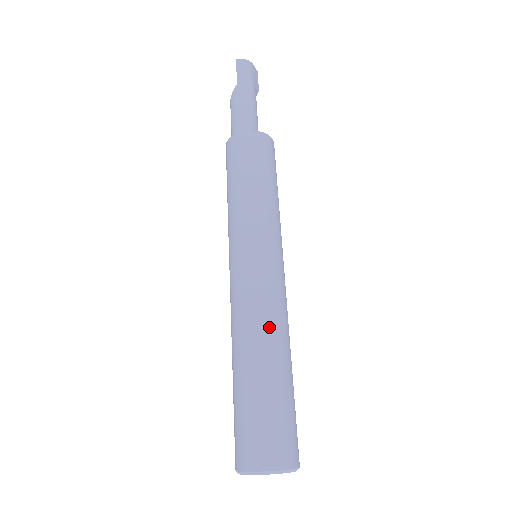
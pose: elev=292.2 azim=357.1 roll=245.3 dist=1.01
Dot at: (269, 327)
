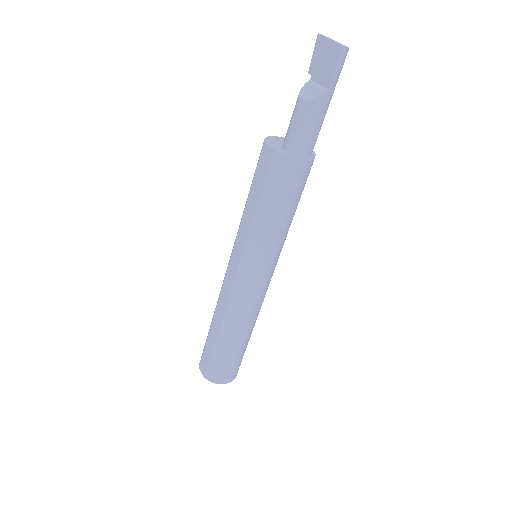
Dot at: occluded
